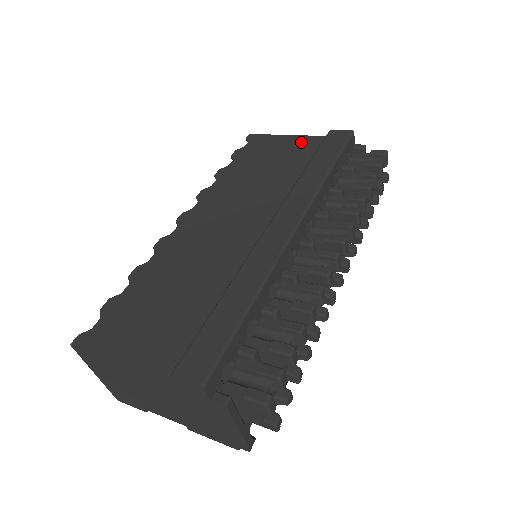
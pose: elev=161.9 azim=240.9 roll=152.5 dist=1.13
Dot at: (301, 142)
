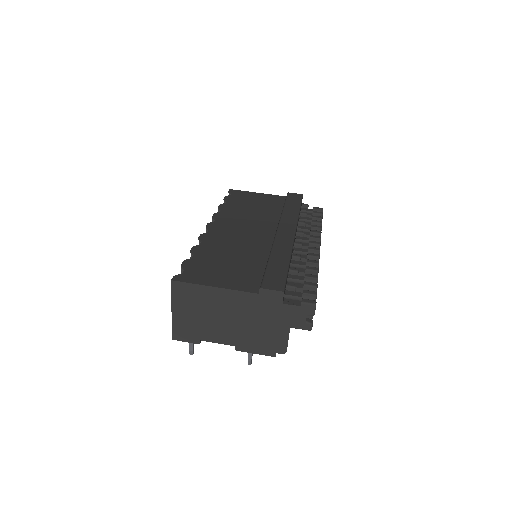
Dot at: (270, 197)
